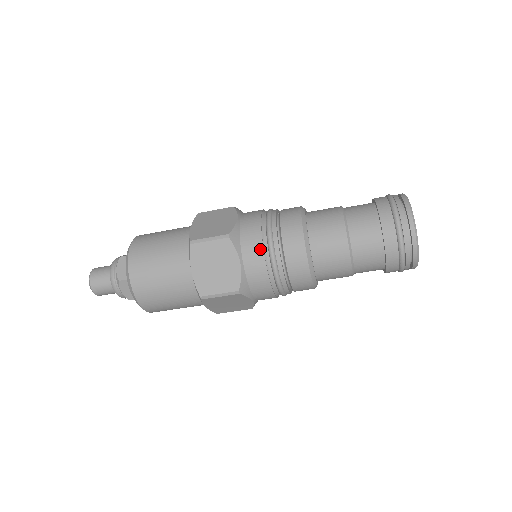
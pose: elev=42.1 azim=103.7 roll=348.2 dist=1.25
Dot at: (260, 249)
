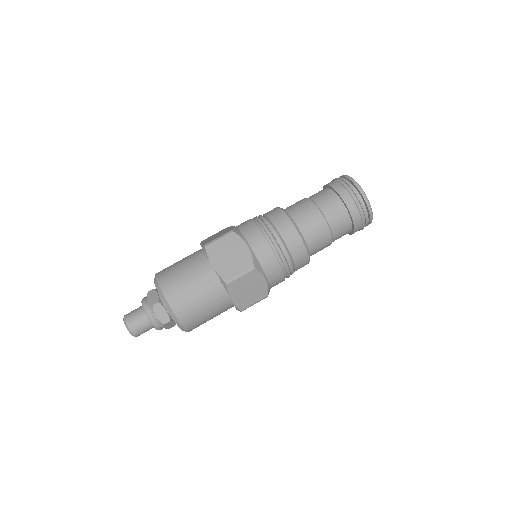
Dot at: (258, 232)
